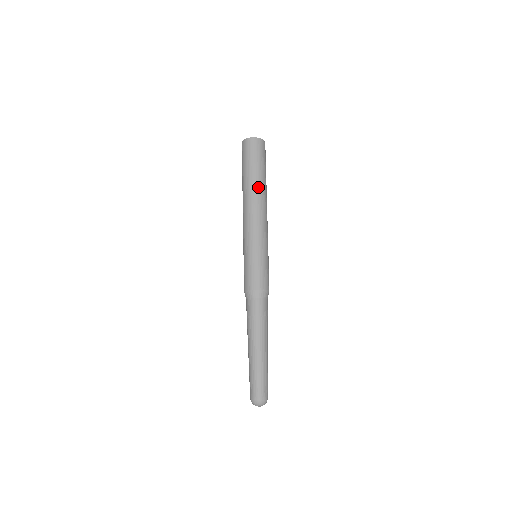
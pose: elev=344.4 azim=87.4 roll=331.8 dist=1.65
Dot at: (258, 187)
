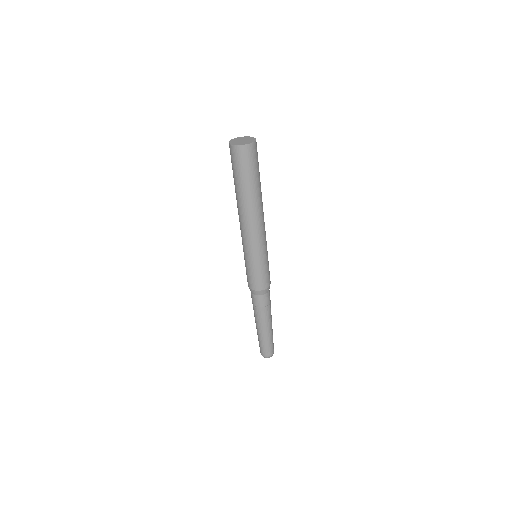
Dot at: (245, 201)
